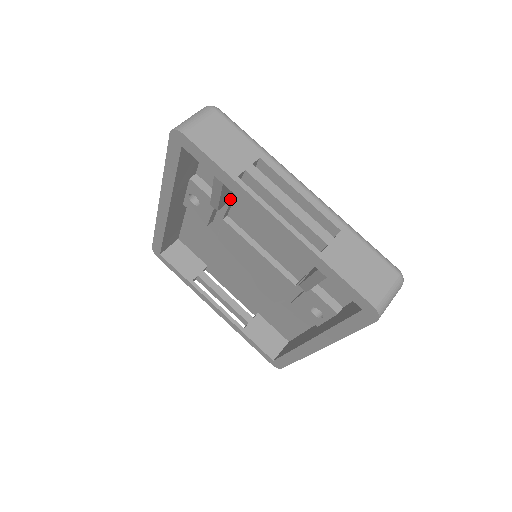
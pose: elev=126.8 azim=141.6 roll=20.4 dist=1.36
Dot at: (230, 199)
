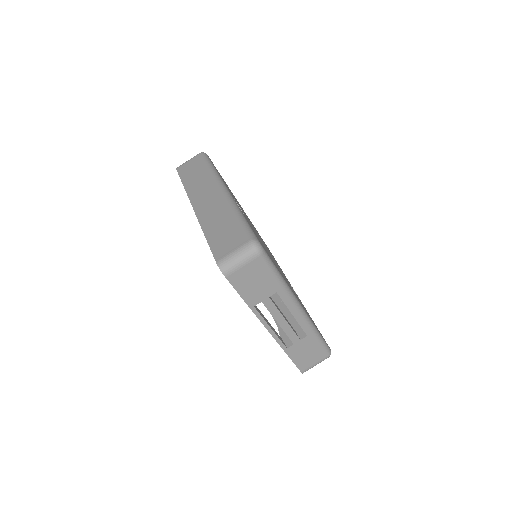
Dot at: occluded
